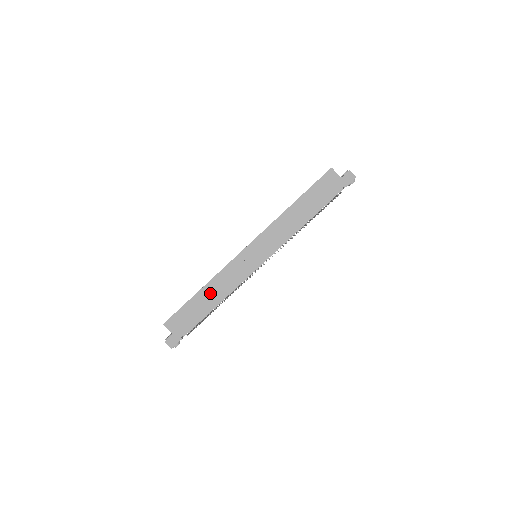
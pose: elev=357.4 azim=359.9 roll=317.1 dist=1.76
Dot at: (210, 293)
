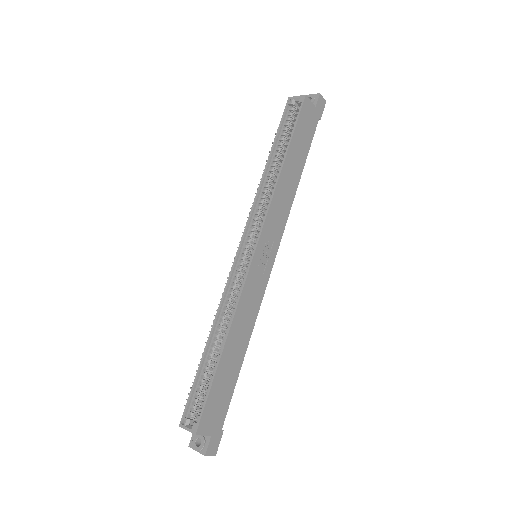
Dot at: (235, 343)
